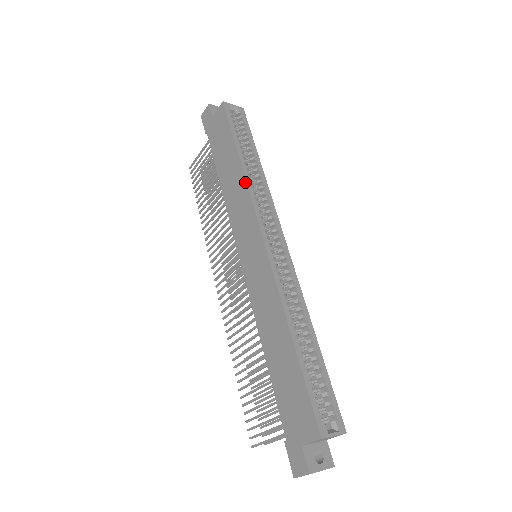
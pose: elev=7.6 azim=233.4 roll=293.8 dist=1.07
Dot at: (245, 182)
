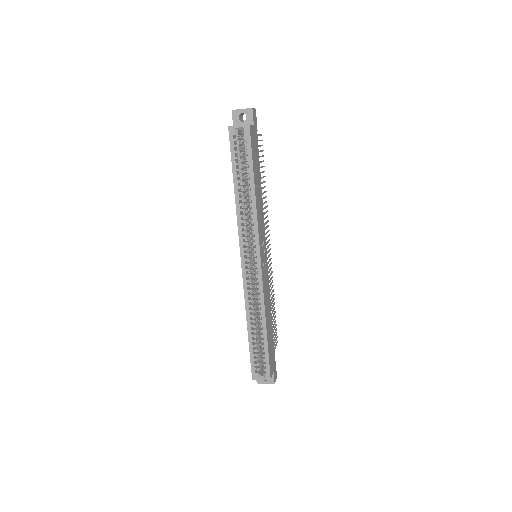
Dot at: (236, 214)
